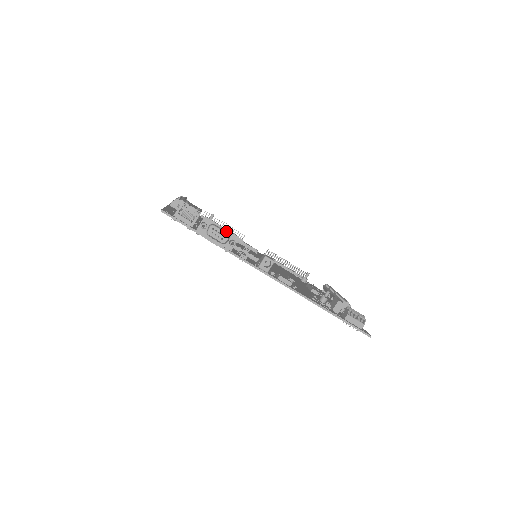
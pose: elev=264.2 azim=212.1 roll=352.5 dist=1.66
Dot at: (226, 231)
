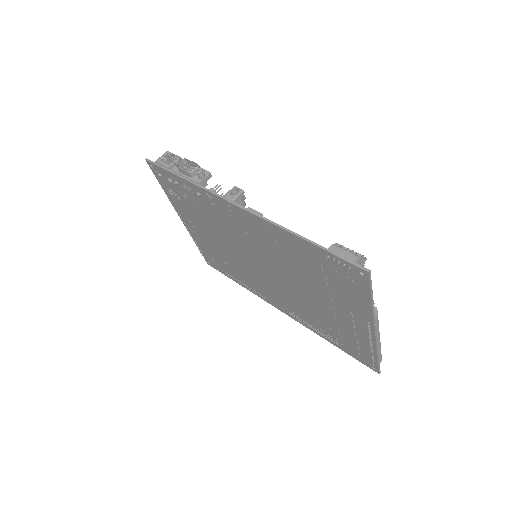
Dot at: occluded
